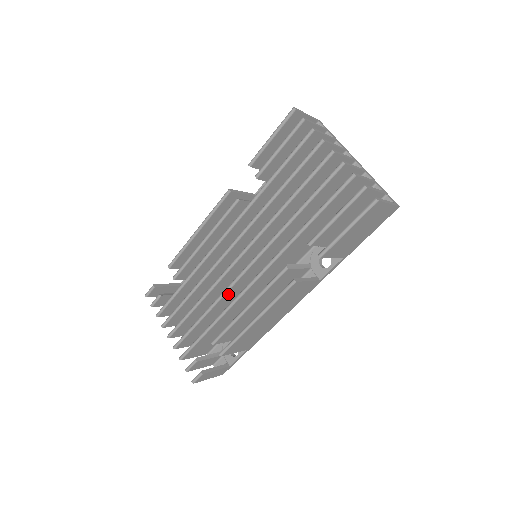
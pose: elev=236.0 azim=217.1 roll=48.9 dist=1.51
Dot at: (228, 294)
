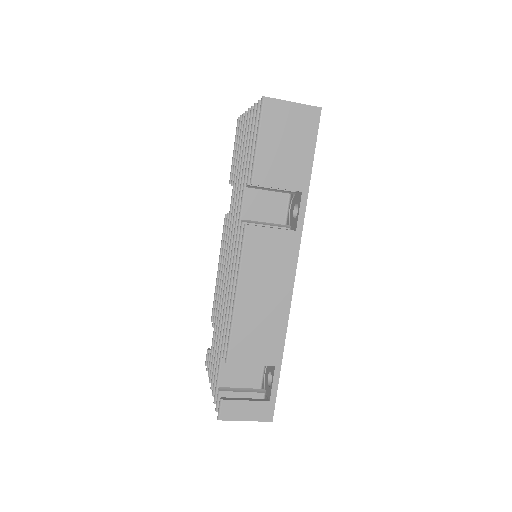
Dot at: occluded
